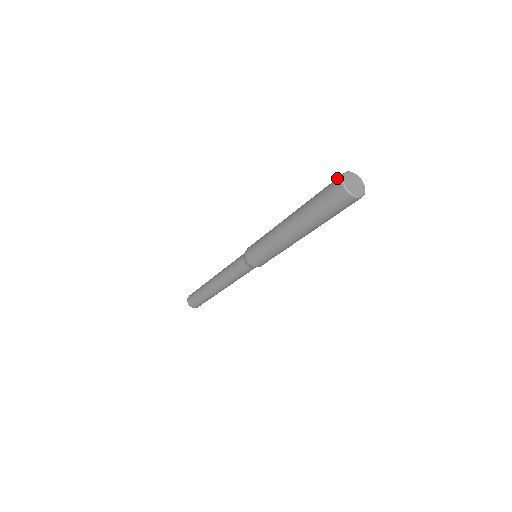
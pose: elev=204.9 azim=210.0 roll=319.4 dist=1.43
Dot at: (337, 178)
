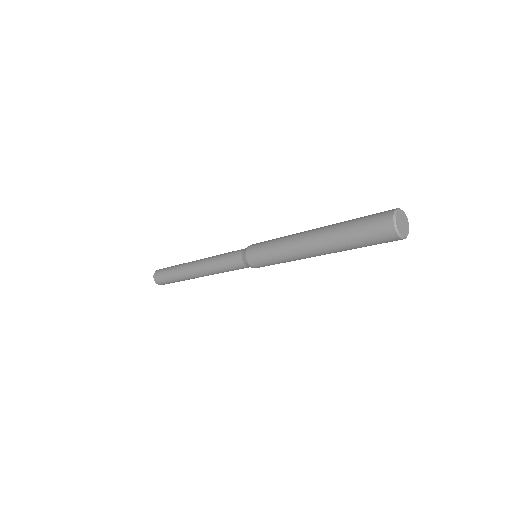
Dot at: (385, 214)
